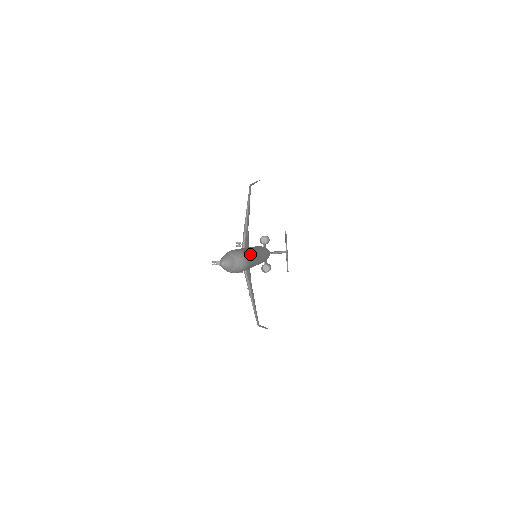
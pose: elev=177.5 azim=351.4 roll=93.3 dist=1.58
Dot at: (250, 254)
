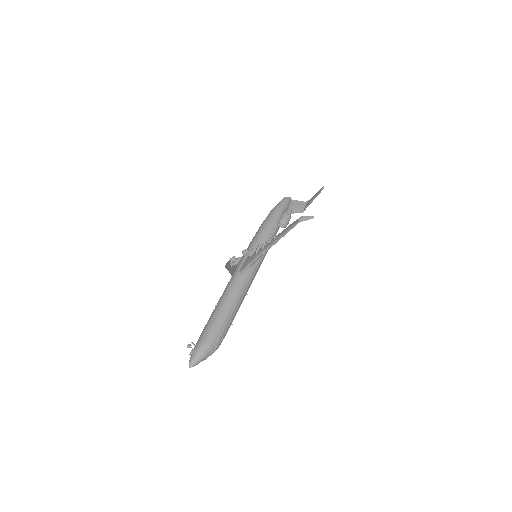
Dot at: occluded
